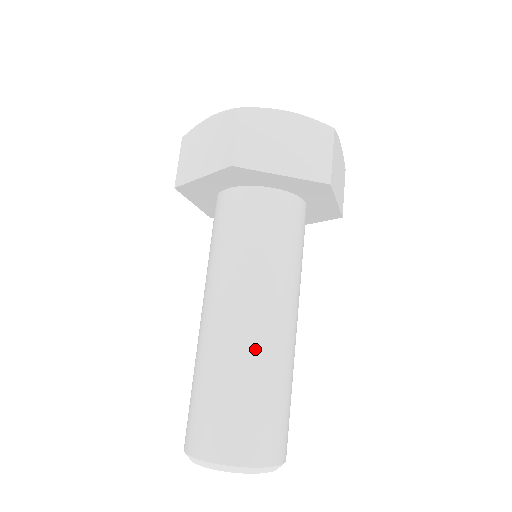
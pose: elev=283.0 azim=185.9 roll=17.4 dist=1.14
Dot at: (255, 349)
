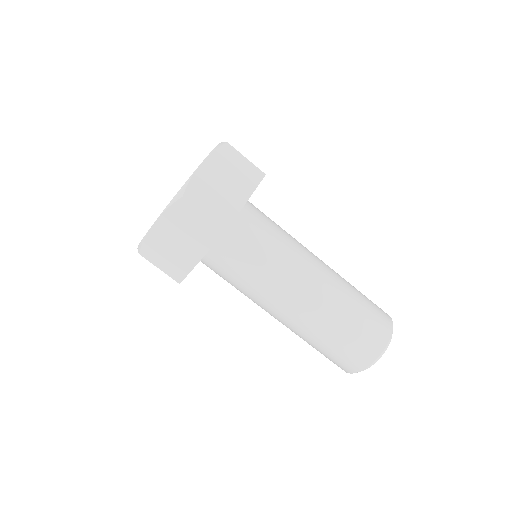
Dot at: (308, 323)
